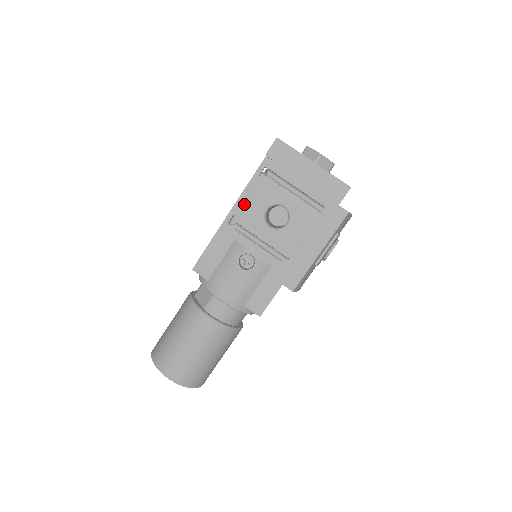
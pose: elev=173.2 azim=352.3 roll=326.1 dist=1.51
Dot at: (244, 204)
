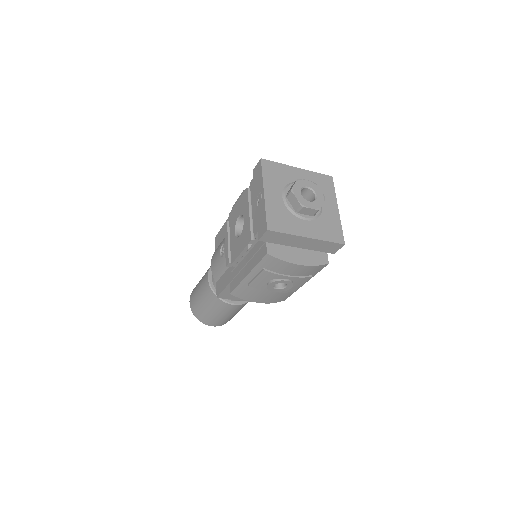
Dot at: (235, 204)
